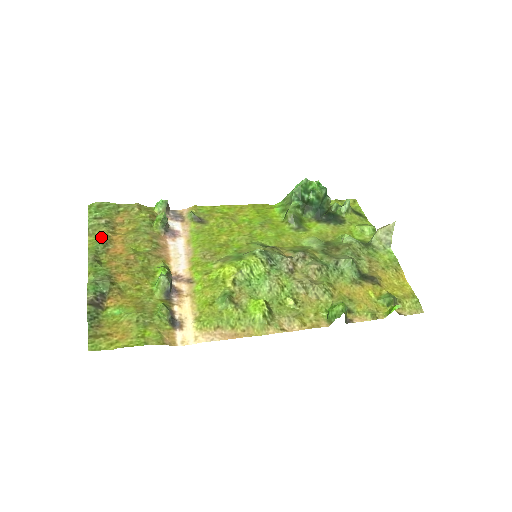
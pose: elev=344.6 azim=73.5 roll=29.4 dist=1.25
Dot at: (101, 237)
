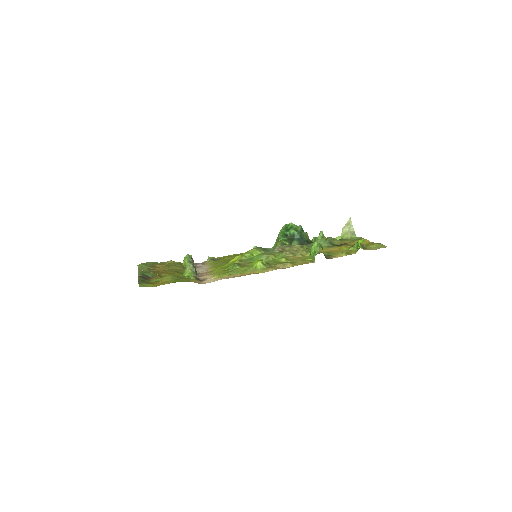
Dot at: occluded
